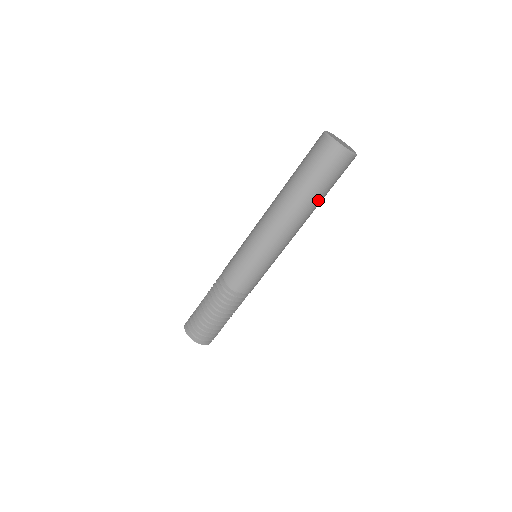
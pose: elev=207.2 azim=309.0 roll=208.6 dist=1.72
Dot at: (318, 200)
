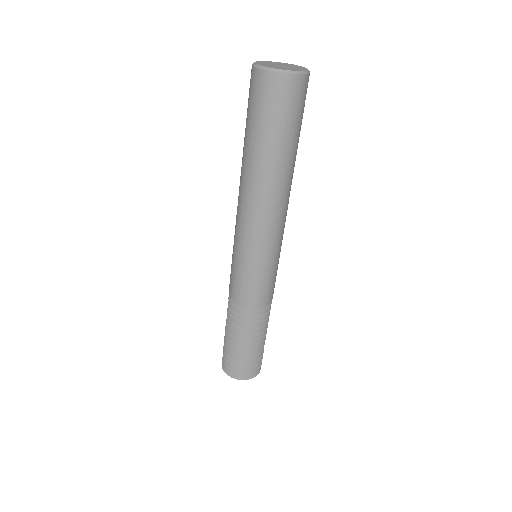
Dot at: (291, 155)
